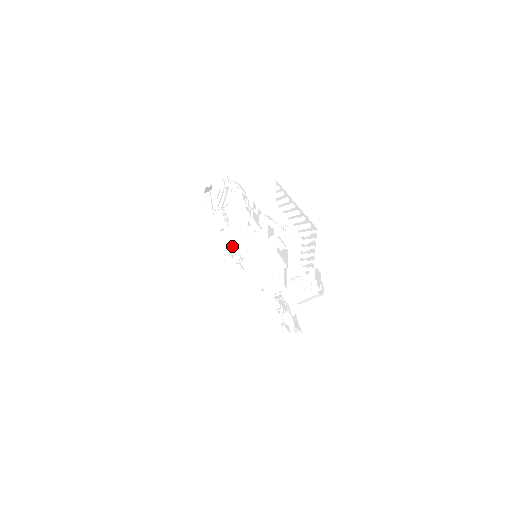
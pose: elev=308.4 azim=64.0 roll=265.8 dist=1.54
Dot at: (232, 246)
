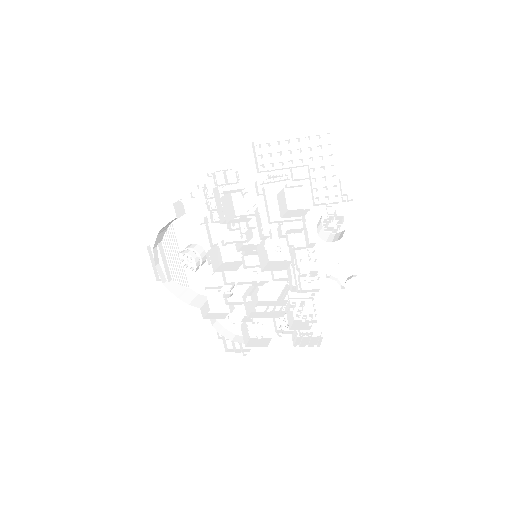
Dot at: (222, 270)
